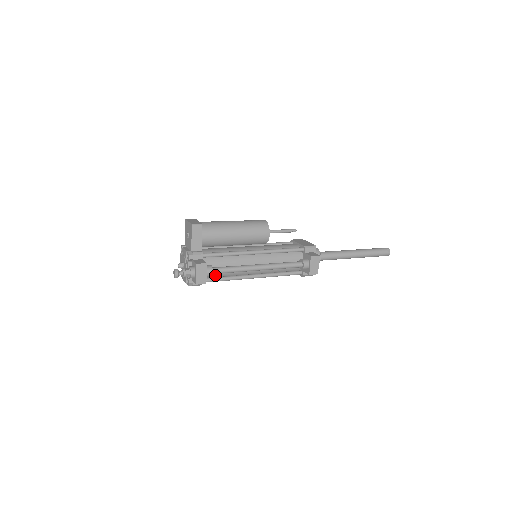
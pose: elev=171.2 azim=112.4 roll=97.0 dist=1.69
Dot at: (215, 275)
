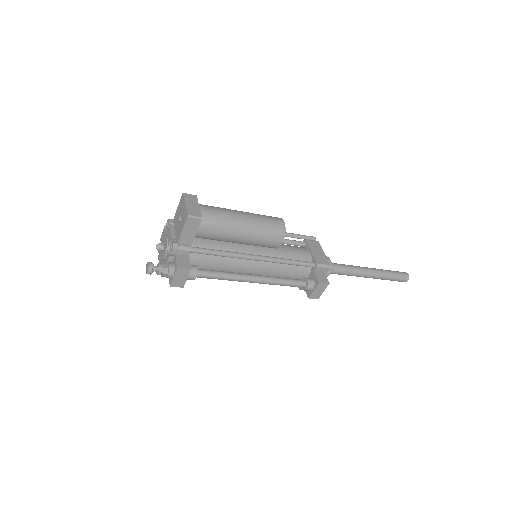
Dot at: occluded
